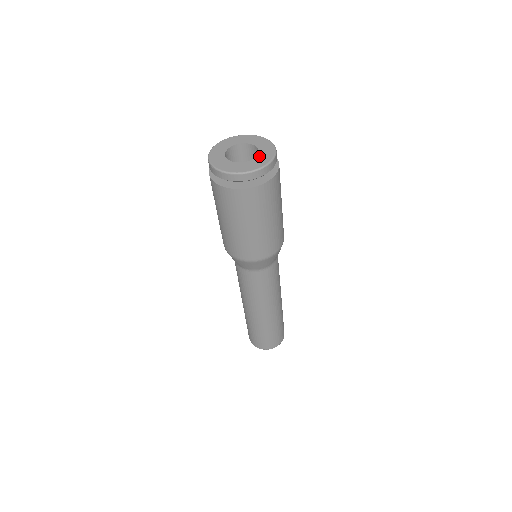
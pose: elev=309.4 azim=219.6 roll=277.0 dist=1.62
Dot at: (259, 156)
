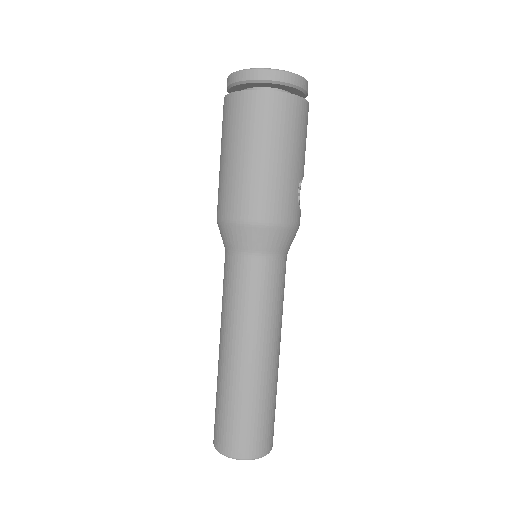
Dot at: occluded
